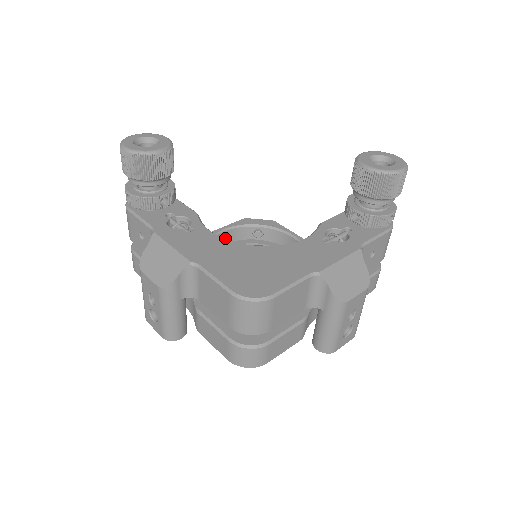
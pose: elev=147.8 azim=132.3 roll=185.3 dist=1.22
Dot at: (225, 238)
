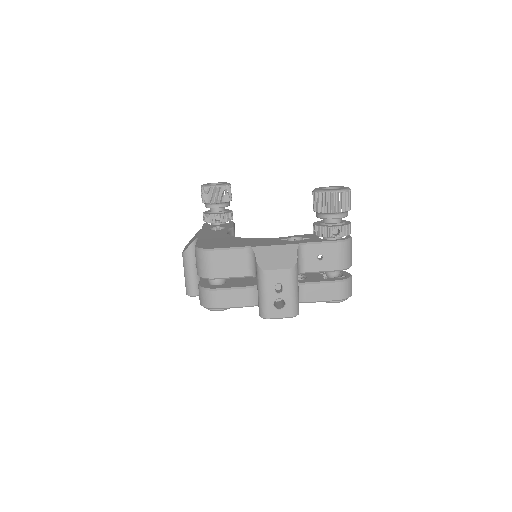
Dot at: occluded
